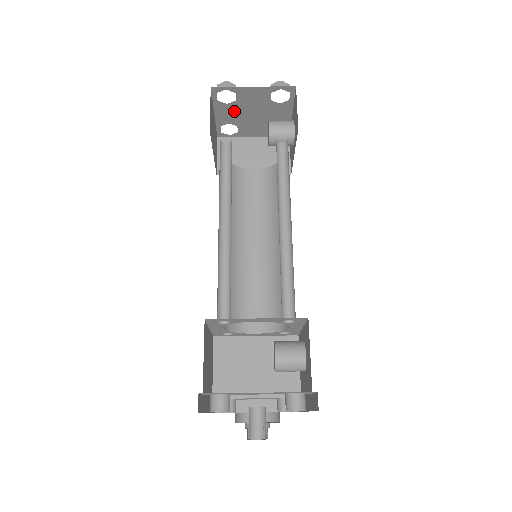
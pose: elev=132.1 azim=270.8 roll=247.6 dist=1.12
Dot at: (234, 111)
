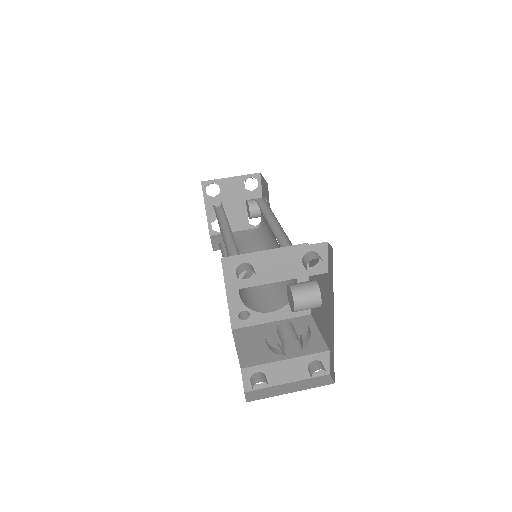
Dot at: (220, 204)
